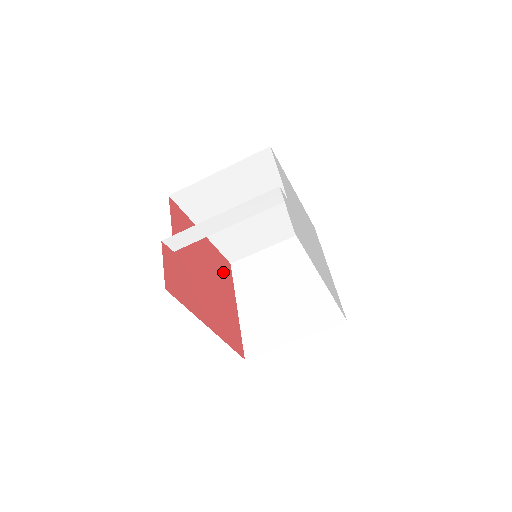
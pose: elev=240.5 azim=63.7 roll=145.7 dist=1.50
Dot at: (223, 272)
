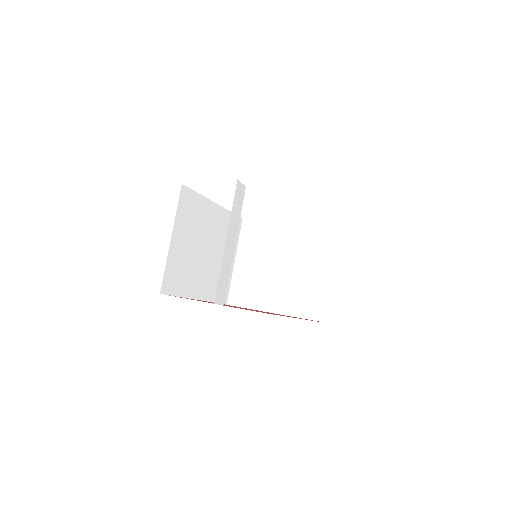
Dot at: occluded
